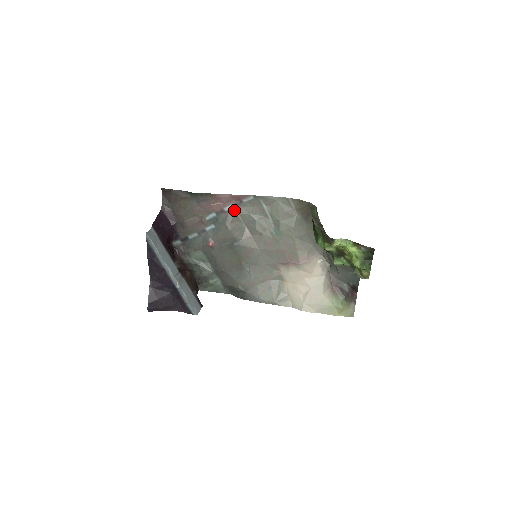
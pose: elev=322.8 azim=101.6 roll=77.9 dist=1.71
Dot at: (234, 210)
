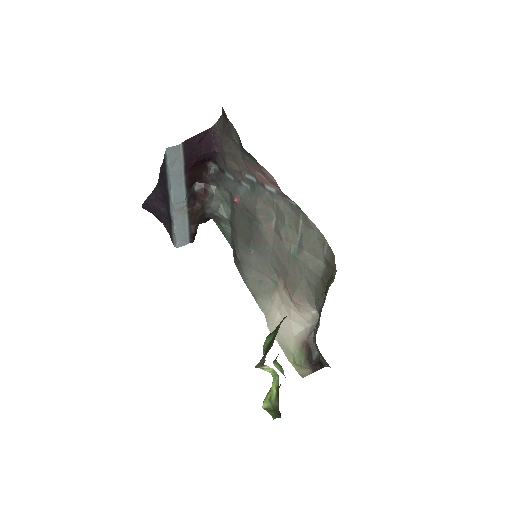
Dot at: (273, 195)
